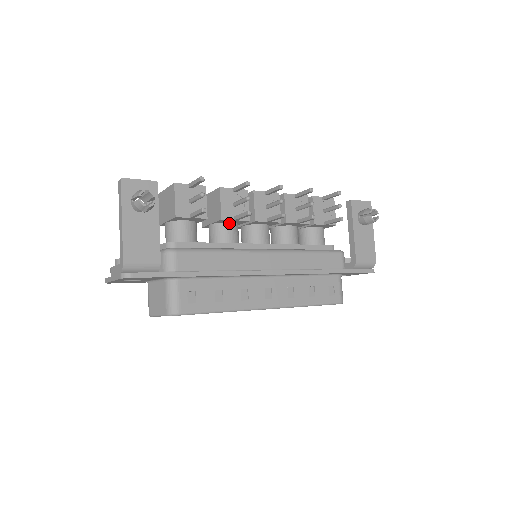
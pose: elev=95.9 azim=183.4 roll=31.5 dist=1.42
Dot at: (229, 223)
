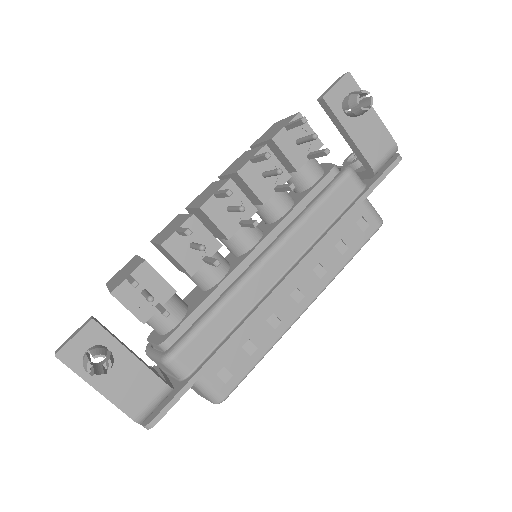
Dot at: occluded
